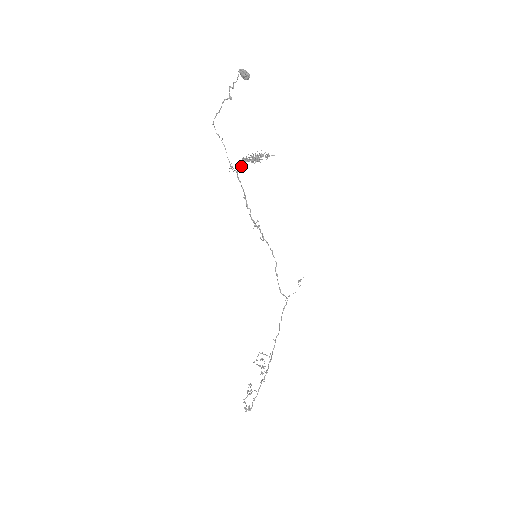
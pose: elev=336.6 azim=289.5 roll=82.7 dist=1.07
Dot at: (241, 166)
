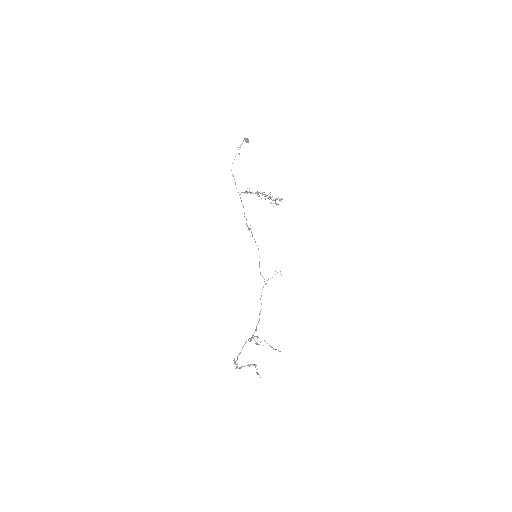
Dot at: occluded
